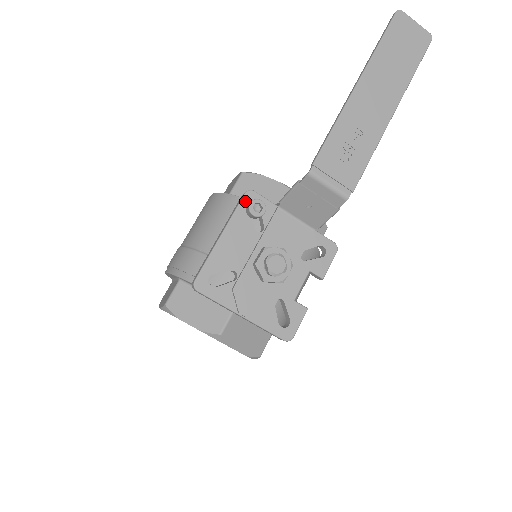
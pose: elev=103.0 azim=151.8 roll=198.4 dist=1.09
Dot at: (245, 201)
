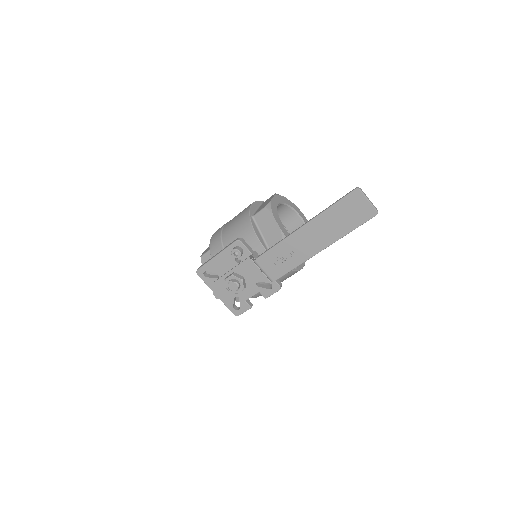
Dot at: (234, 245)
